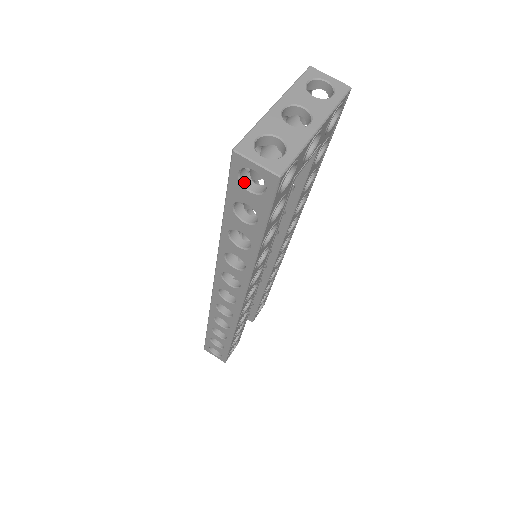
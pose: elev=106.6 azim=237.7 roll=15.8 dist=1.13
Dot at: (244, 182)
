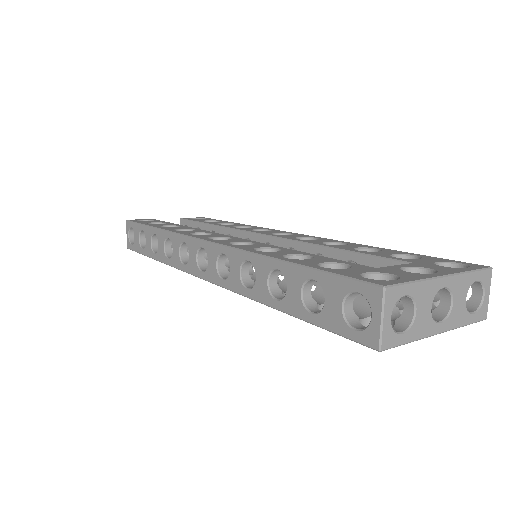
Dot at: (350, 296)
